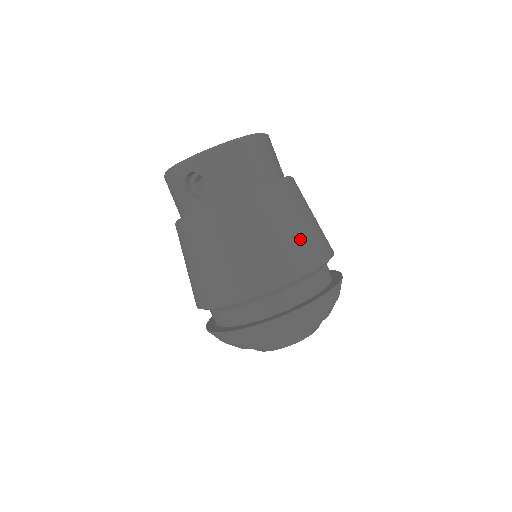
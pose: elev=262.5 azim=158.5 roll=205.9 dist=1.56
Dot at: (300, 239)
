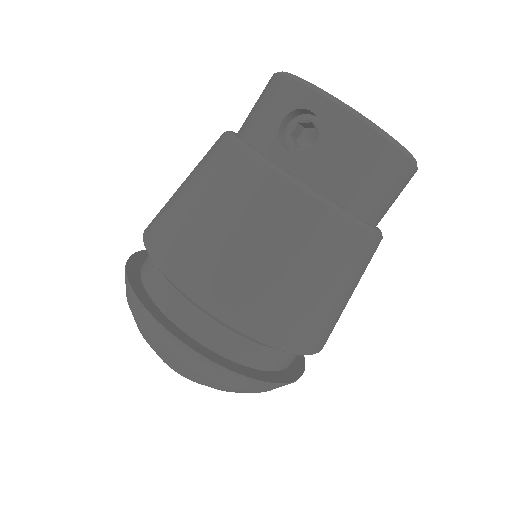
Dot at: (321, 310)
